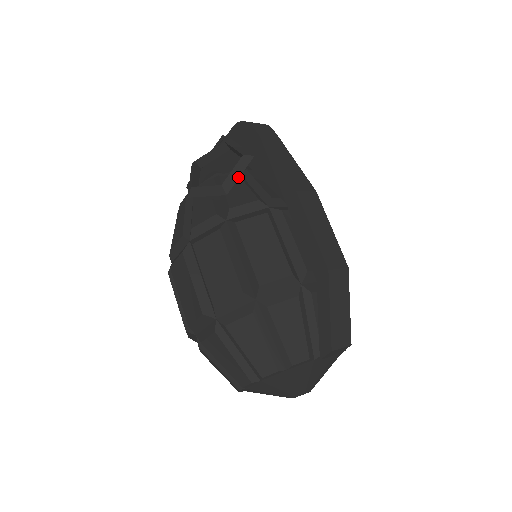
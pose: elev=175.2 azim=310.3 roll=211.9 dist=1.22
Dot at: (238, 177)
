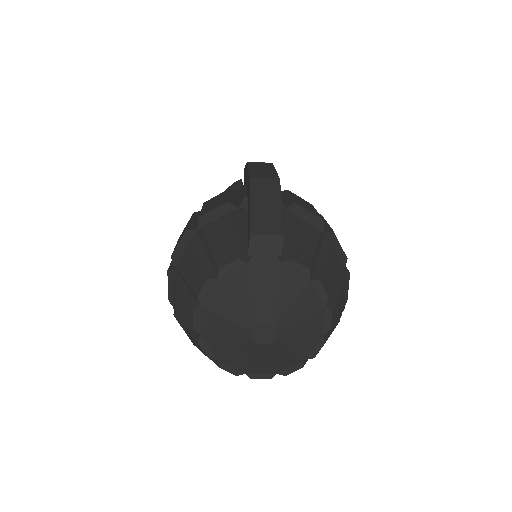
Dot at: occluded
